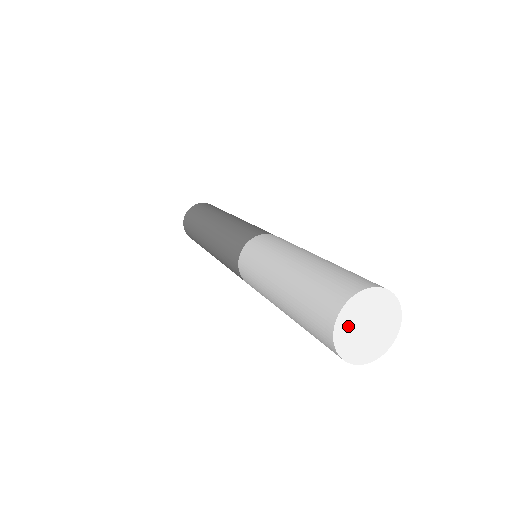
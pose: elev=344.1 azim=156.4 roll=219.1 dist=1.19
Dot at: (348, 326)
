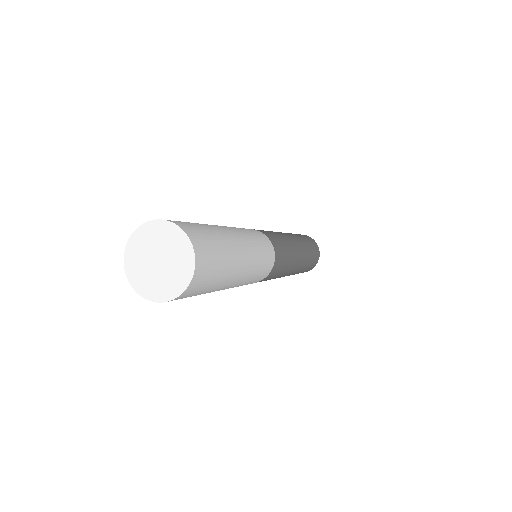
Dot at: (139, 250)
